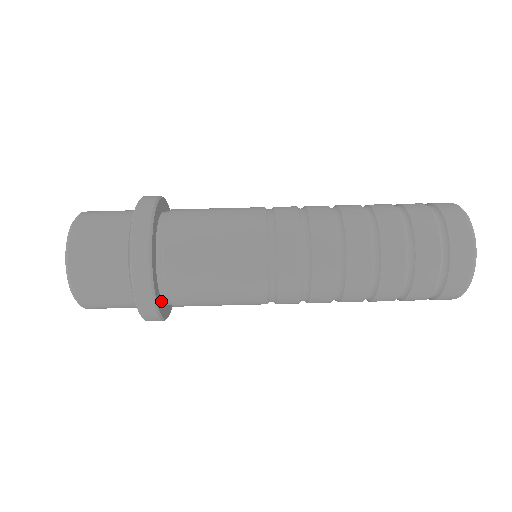
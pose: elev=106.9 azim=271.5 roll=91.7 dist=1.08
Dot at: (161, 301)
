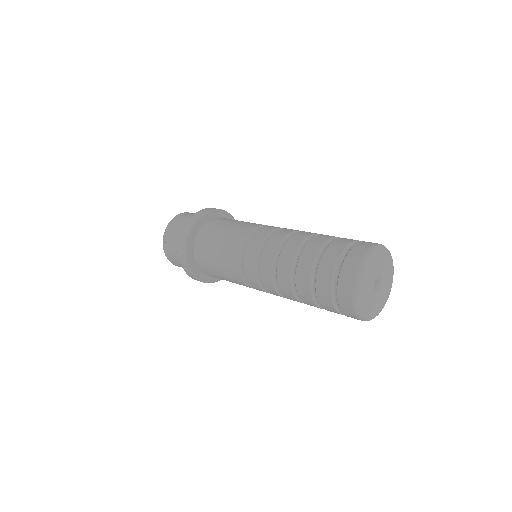
Dot at: (194, 240)
